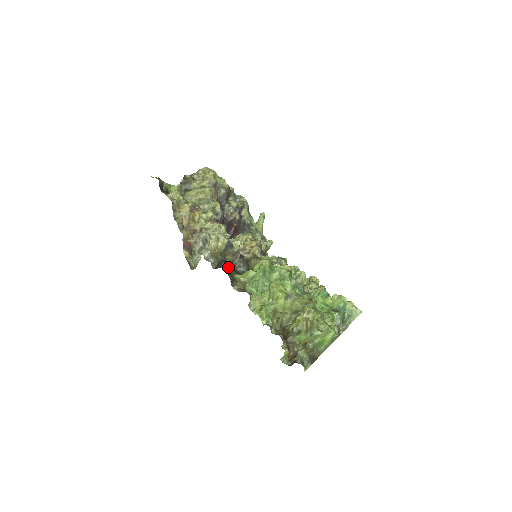
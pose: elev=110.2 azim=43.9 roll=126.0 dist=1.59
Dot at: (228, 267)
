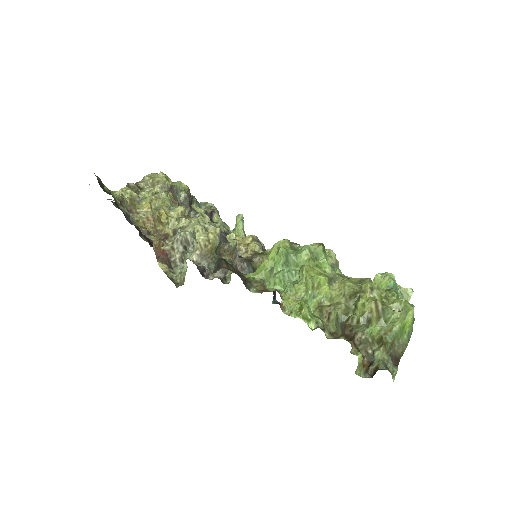
Dot at: (231, 267)
